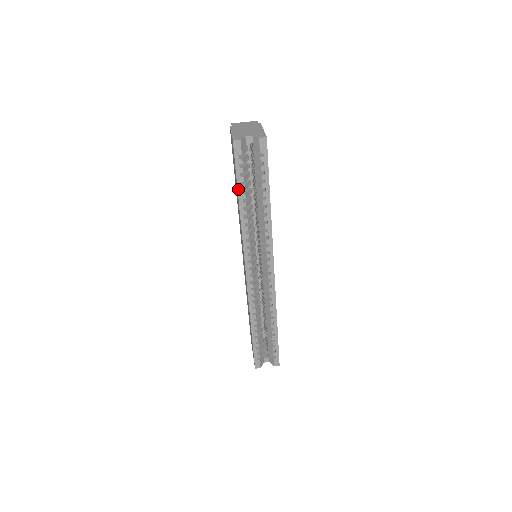
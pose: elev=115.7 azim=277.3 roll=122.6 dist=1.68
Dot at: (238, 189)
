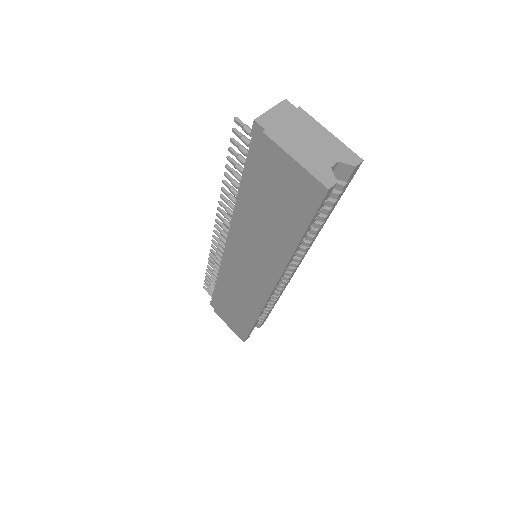
Dot at: (304, 234)
